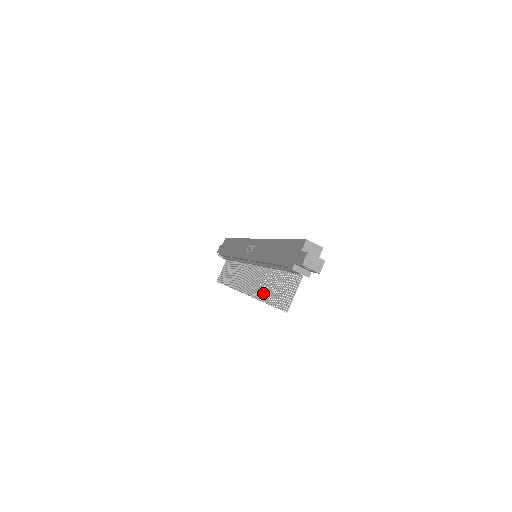
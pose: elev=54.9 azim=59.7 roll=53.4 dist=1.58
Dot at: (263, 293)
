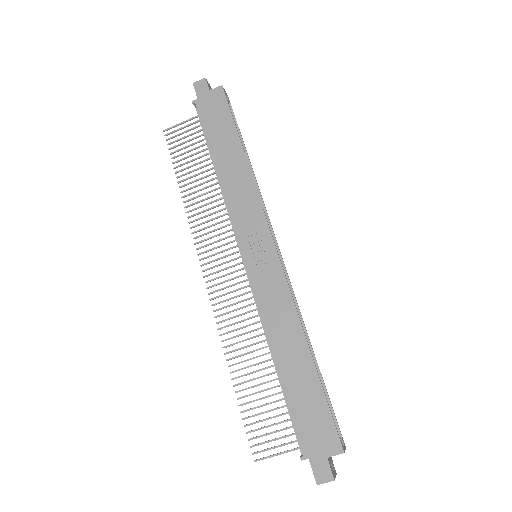
Dot at: (236, 357)
